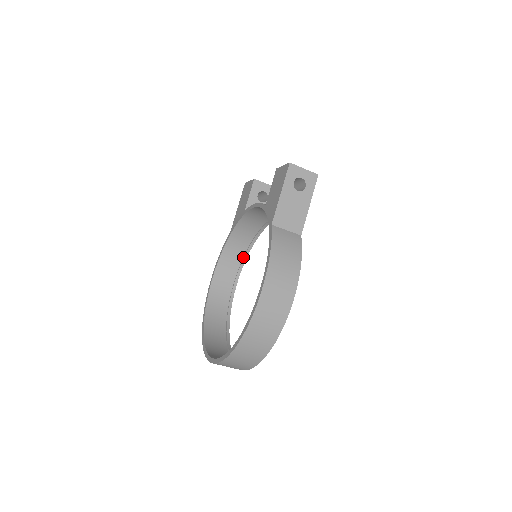
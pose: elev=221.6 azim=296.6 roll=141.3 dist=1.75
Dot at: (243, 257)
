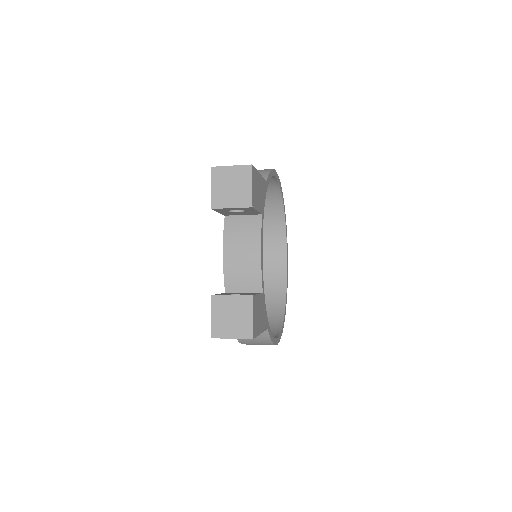
Dot at: occluded
